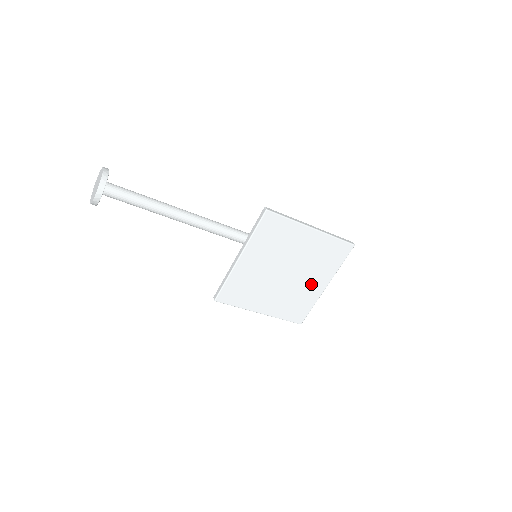
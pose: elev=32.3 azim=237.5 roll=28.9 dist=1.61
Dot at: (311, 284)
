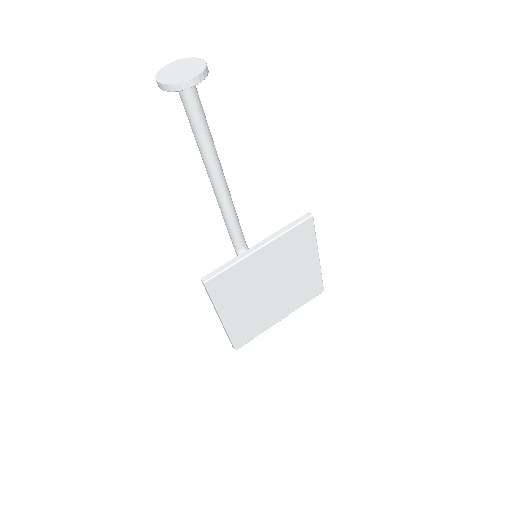
Dot at: (275, 311)
